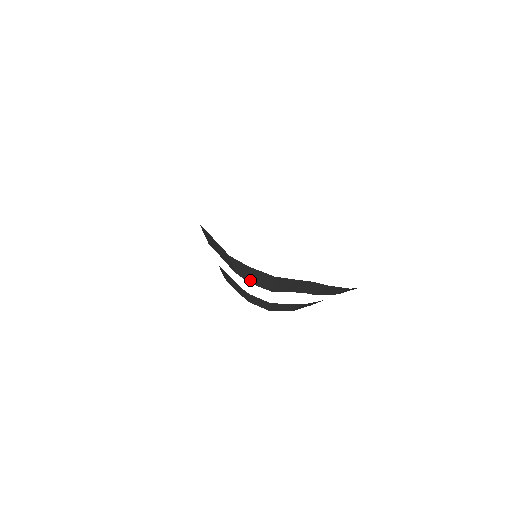
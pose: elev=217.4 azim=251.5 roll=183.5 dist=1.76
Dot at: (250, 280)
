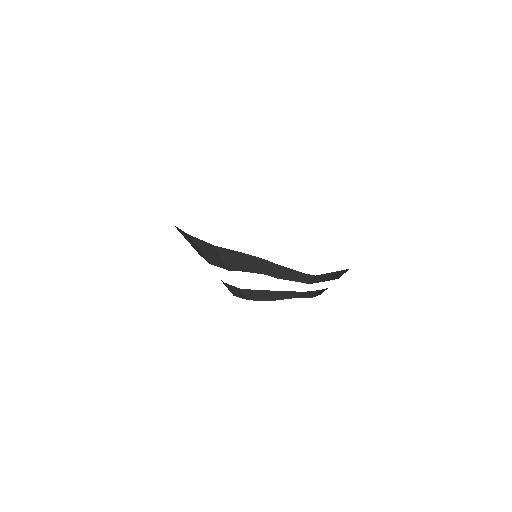
Dot at: (207, 259)
